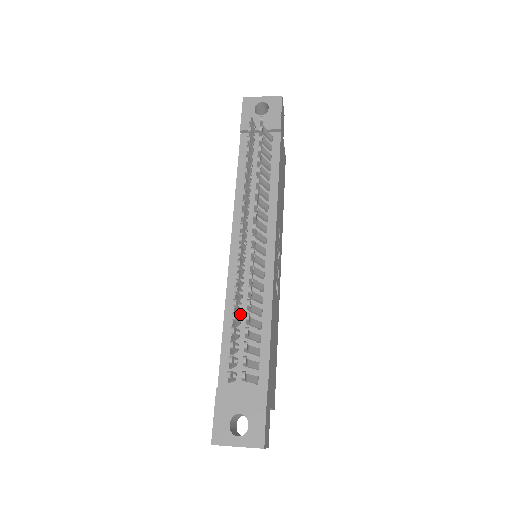
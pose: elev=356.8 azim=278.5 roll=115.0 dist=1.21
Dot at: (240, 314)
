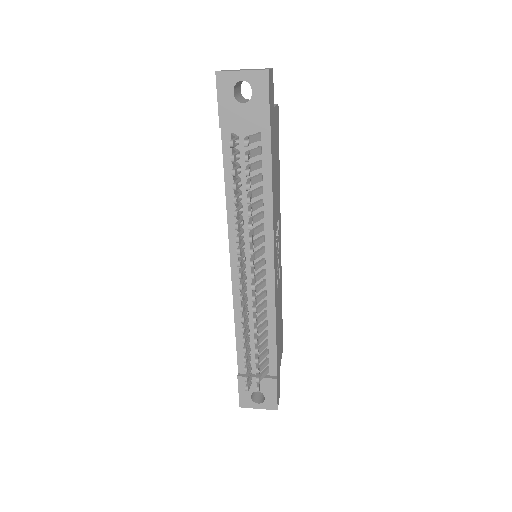
Dot at: occluded
